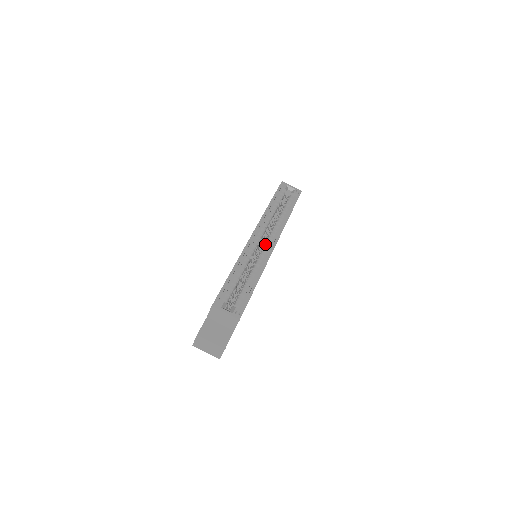
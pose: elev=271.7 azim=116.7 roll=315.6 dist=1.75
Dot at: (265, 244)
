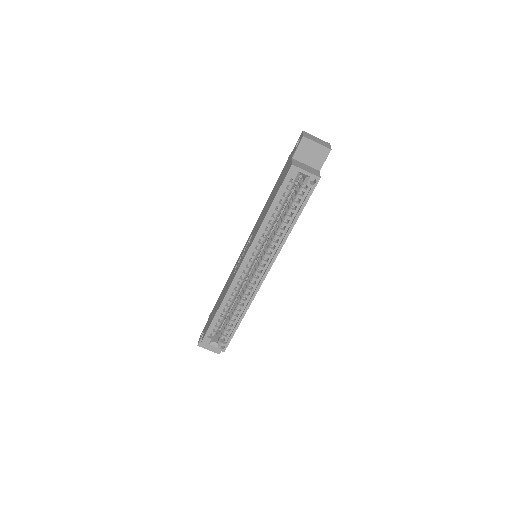
Dot at: (256, 272)
